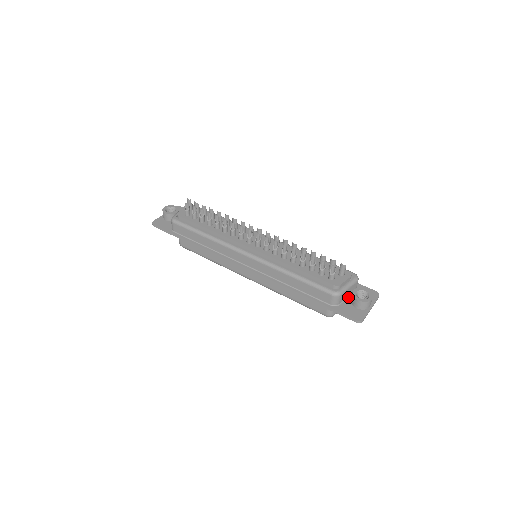
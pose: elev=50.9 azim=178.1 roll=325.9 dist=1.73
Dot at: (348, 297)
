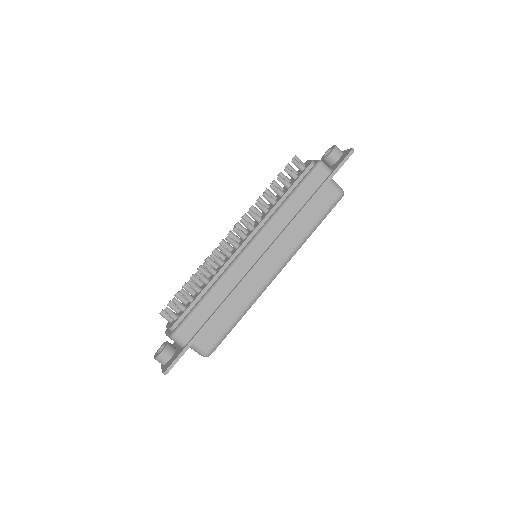
Dot at: occluded
